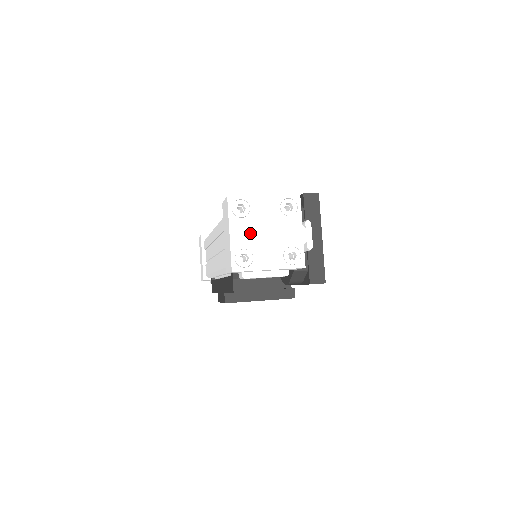
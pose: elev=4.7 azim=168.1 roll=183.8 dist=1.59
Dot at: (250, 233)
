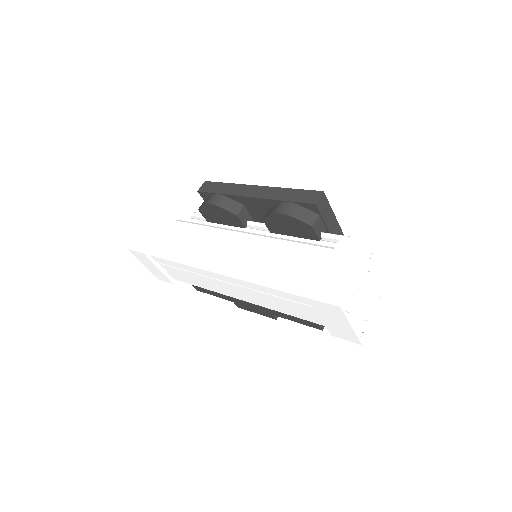
Dot at: (360, 310)
